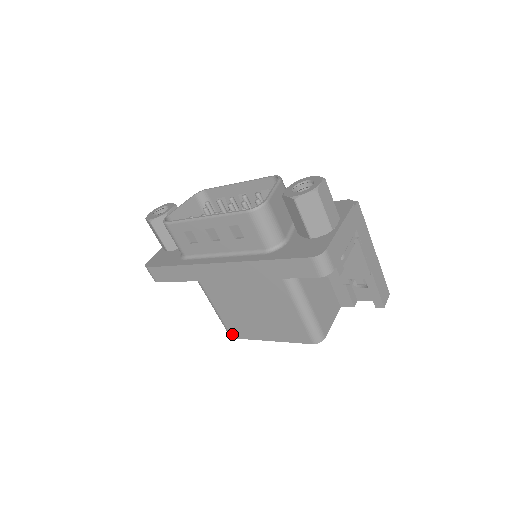
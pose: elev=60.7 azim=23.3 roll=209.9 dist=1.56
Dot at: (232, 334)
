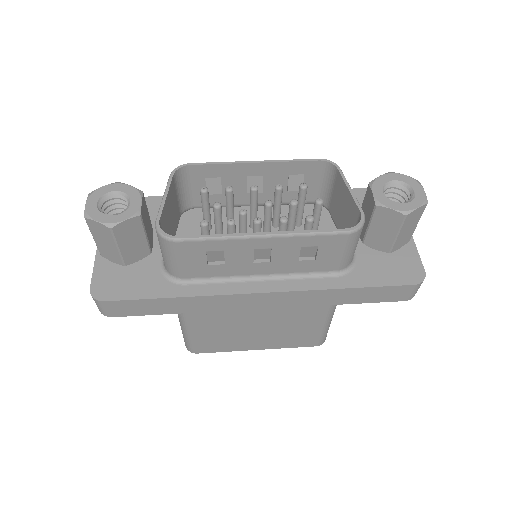
Dot at: (199, 350)
